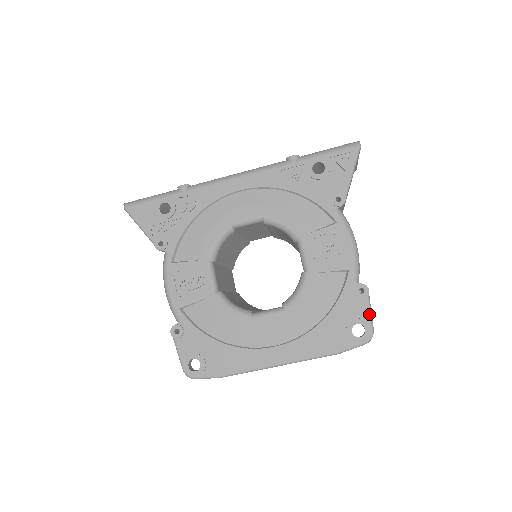
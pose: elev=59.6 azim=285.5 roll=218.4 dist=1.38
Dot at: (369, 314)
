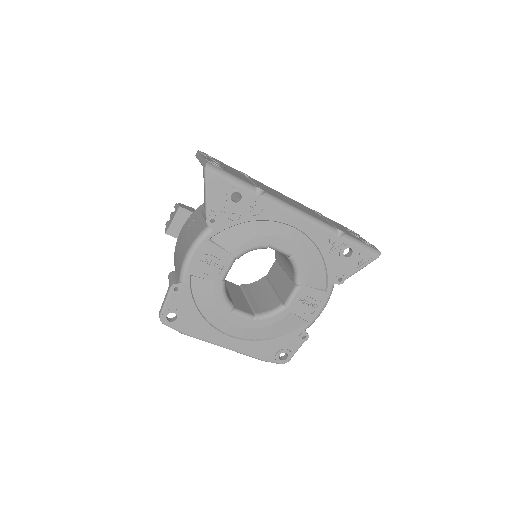
Dot at: (296, 351)
